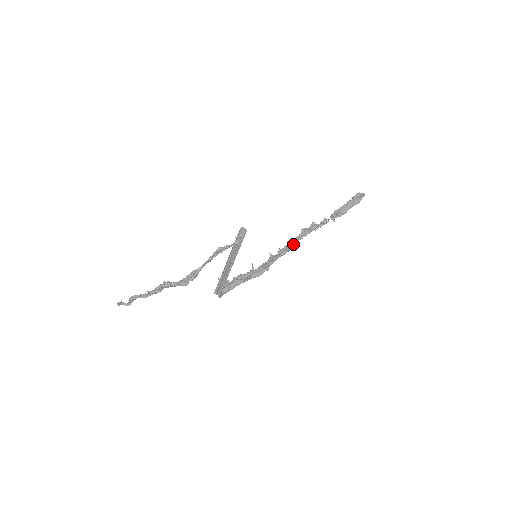
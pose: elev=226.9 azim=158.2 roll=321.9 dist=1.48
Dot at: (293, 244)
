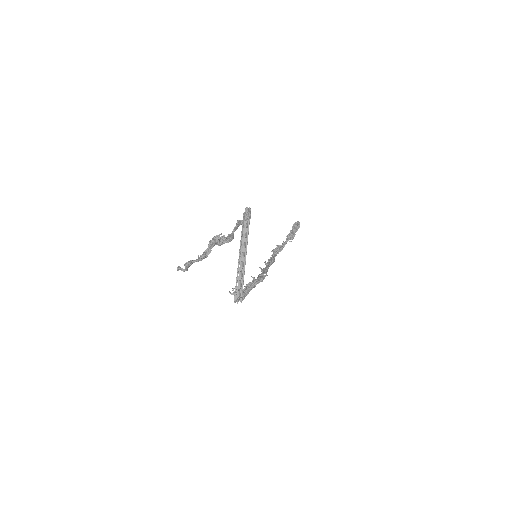
Dot at: (273, 258)
